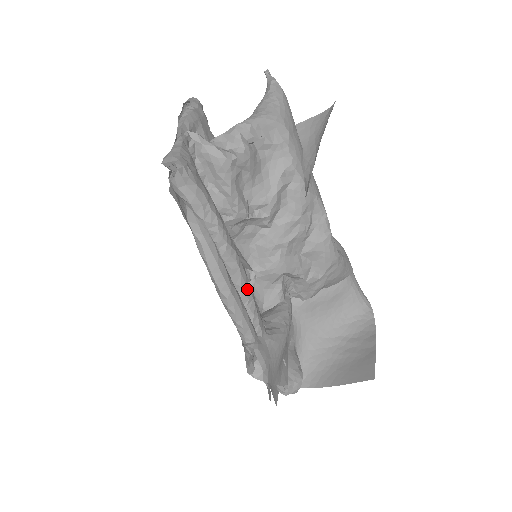
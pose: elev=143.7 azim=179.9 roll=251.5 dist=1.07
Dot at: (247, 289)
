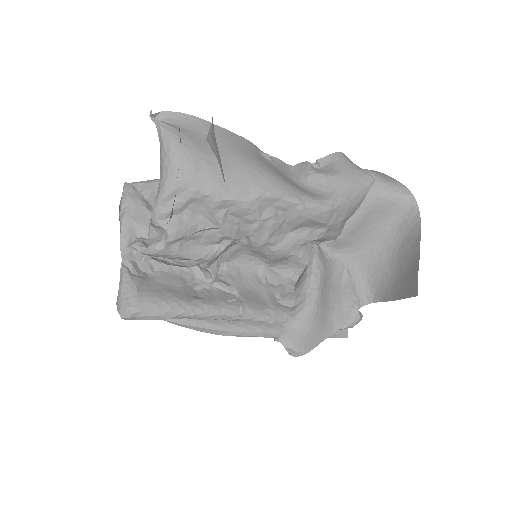
Dot at: (242, 317)
